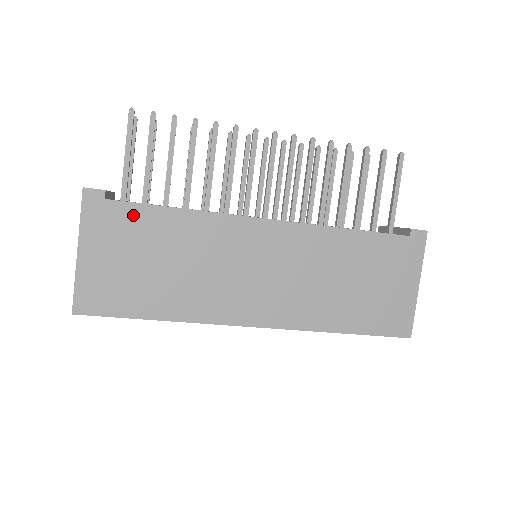
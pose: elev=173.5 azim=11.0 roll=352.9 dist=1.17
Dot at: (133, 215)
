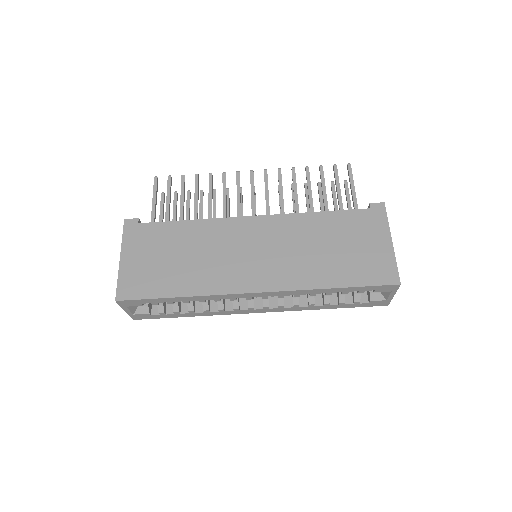
Dot at: (157, 230)
